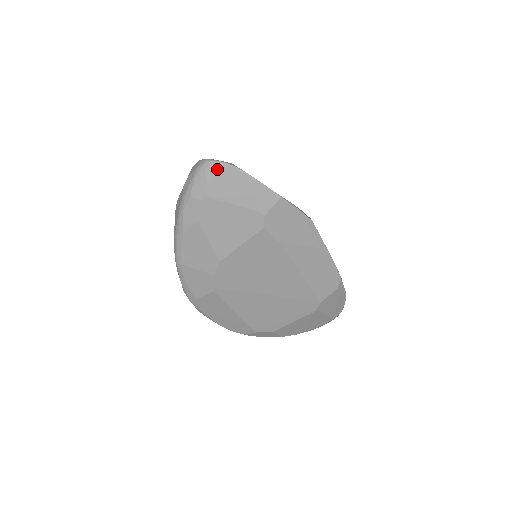
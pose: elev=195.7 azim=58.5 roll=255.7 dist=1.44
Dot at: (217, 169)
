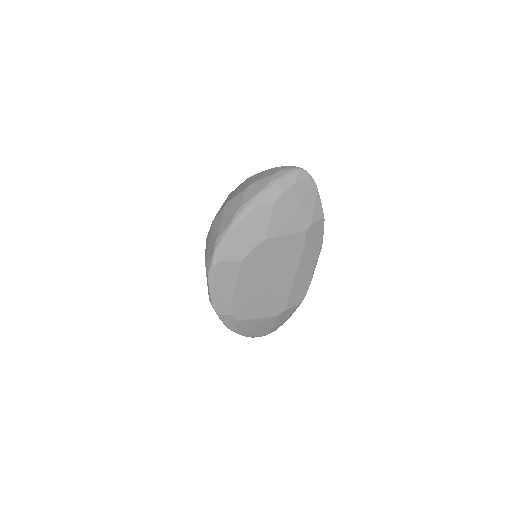
Dot at: (306, 177)
